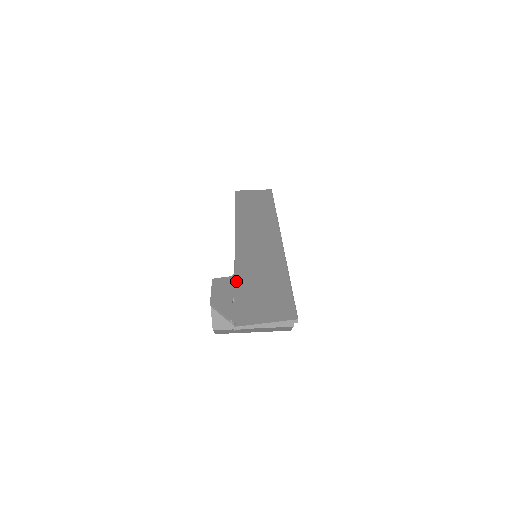
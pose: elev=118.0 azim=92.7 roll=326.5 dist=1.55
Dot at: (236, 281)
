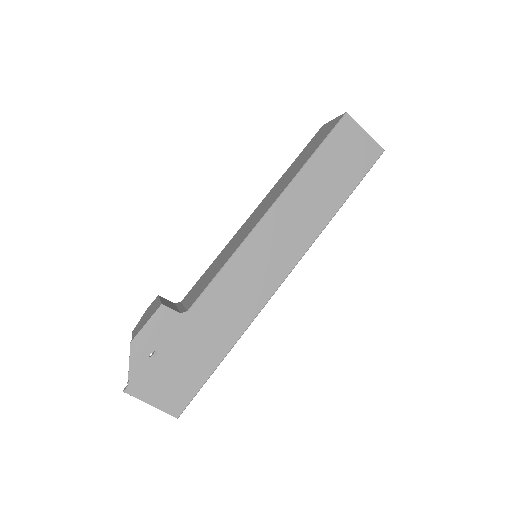
Dot at: (178, 326)
